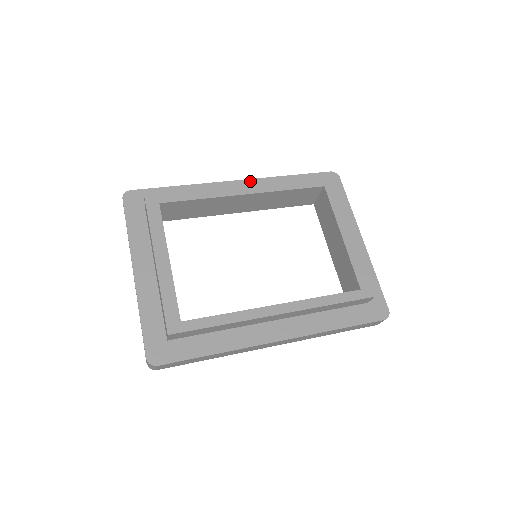
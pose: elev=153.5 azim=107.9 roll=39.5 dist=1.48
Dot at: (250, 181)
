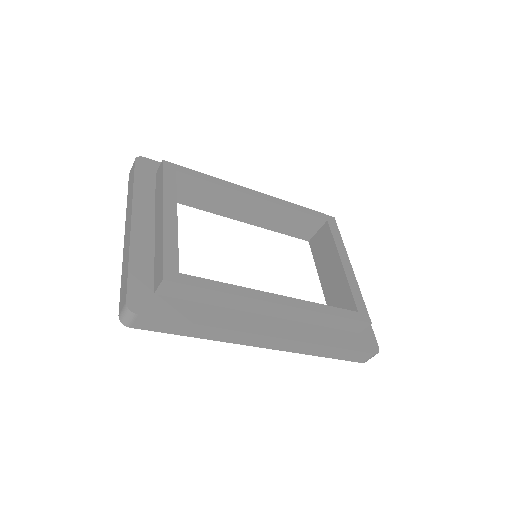
Dot at: occluded
